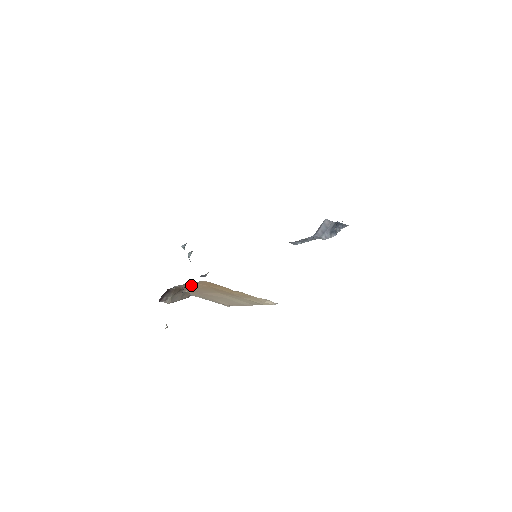
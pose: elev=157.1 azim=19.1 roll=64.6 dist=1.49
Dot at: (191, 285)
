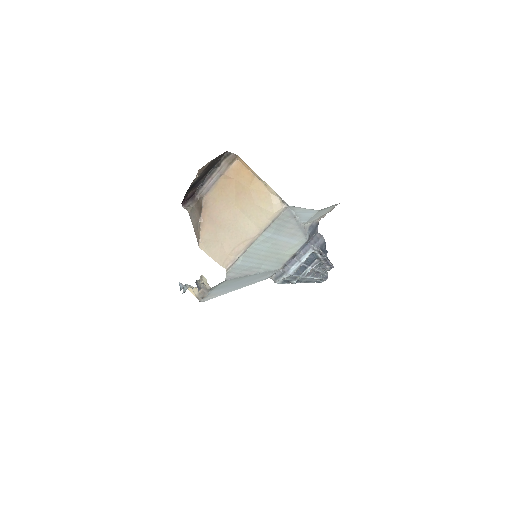
Dot at: (216, 191)
